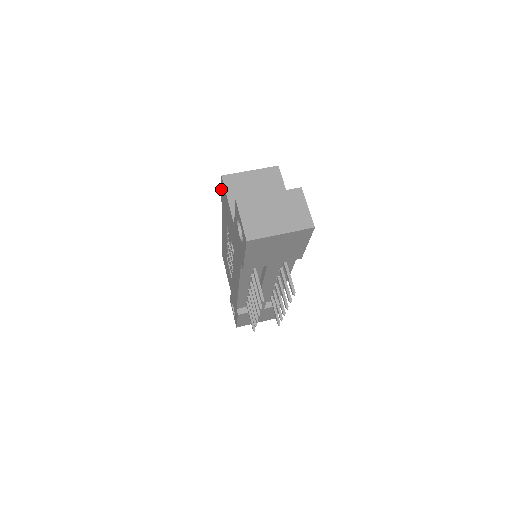
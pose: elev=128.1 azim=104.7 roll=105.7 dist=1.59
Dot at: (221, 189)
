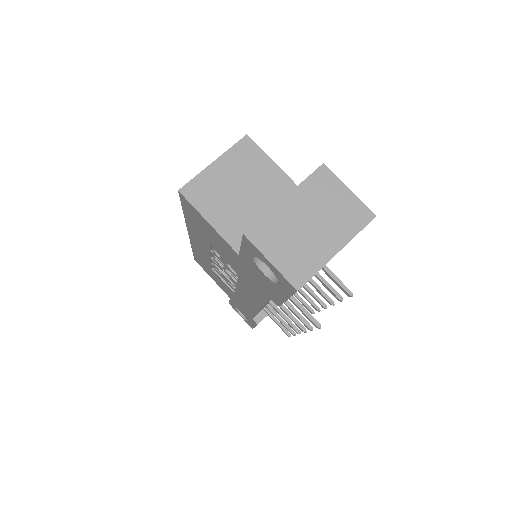
Dot at: occluded
